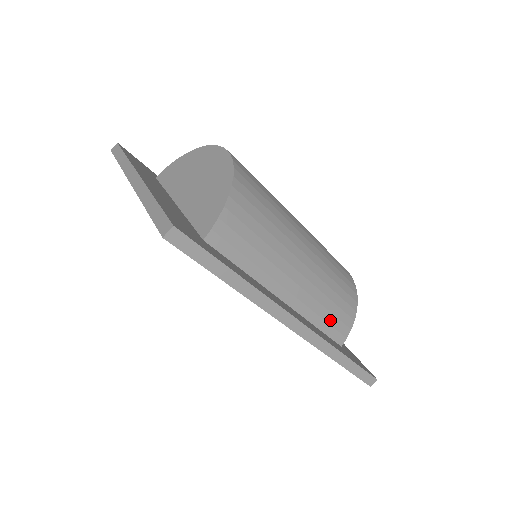
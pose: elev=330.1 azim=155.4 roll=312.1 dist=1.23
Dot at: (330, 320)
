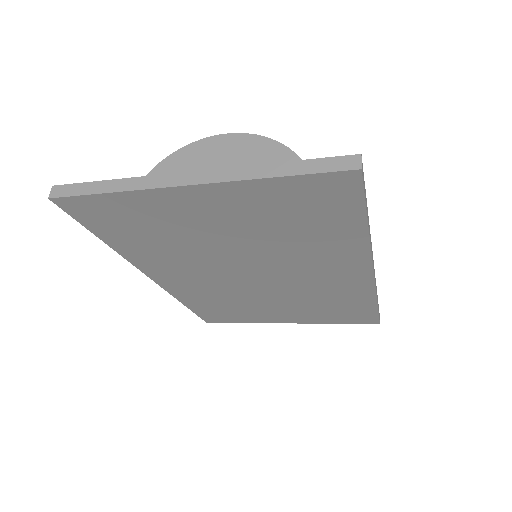
Dot at: occluded
